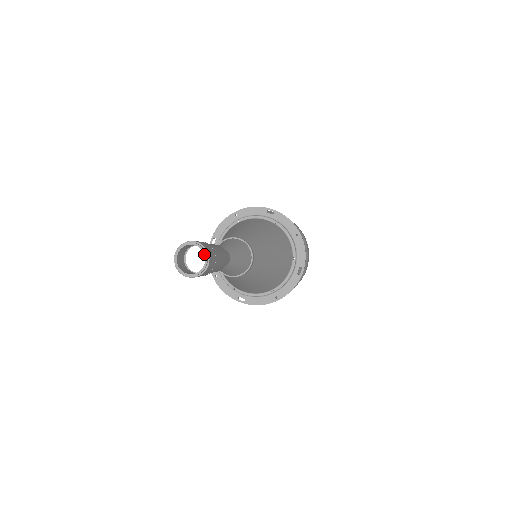
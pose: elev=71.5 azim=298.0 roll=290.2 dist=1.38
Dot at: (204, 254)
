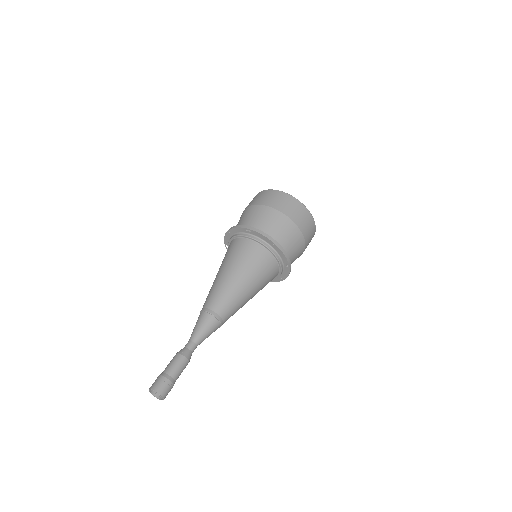
Dot at: occluded
